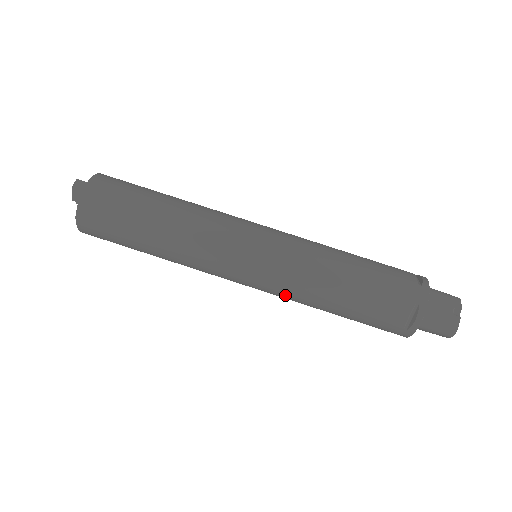
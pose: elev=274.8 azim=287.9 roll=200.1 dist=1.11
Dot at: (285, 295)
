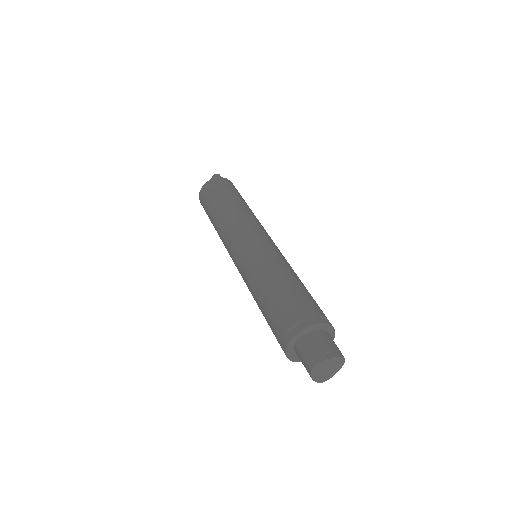
Dot at: (245, 276)
